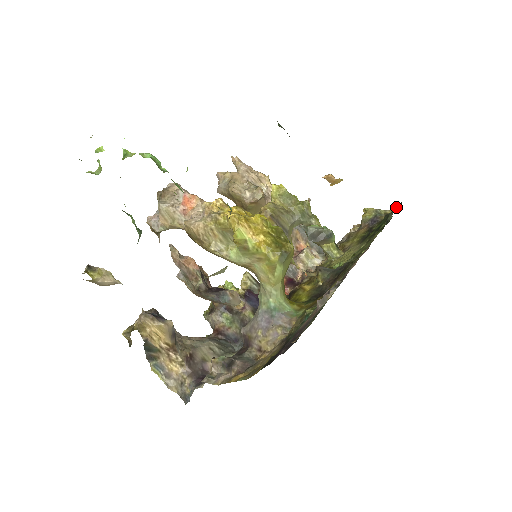
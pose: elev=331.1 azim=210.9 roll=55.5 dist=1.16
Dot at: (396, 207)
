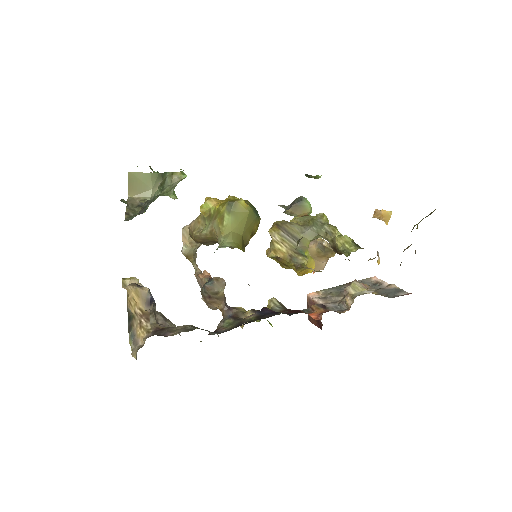
Dot at: occluded
